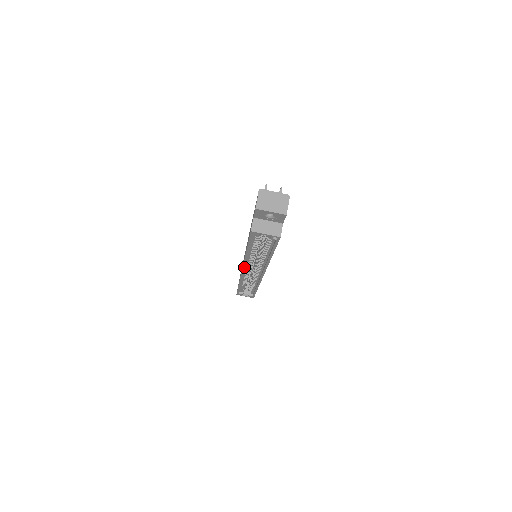
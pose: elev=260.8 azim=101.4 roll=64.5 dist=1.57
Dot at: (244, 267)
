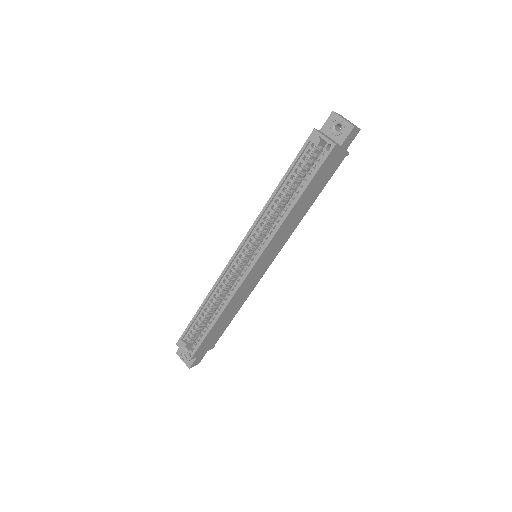
Dot at: (247, 235)
